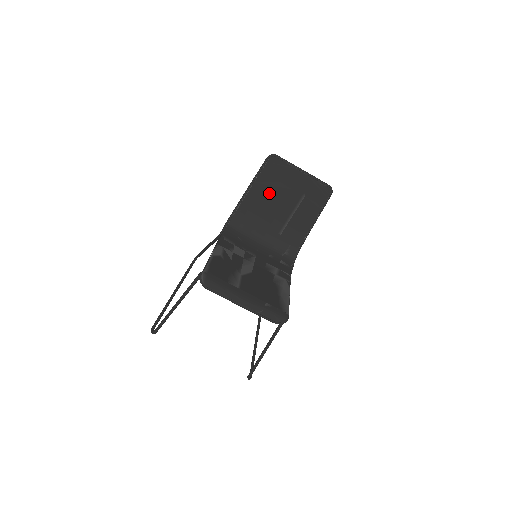
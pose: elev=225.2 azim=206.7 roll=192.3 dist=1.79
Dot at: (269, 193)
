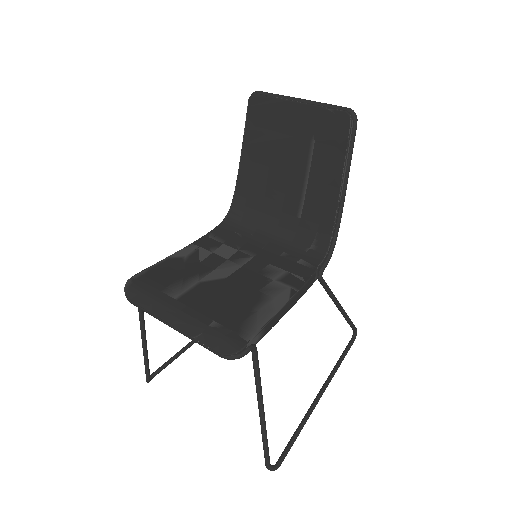
Dot at: (266, 154)
